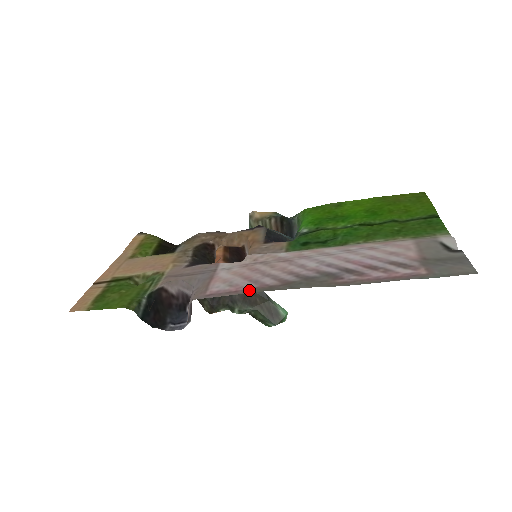
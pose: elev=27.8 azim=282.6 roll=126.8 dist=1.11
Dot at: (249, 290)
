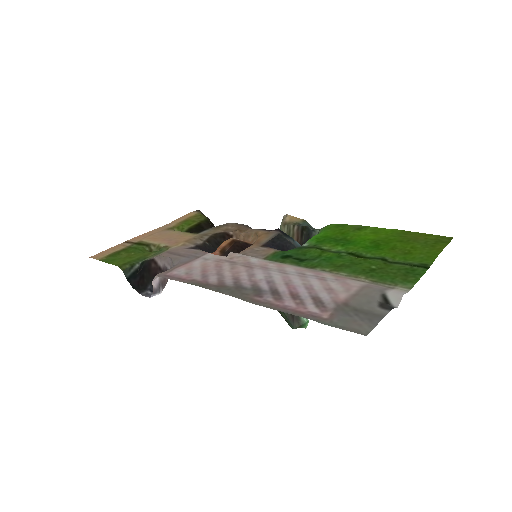
Dot at: (191, 281)
